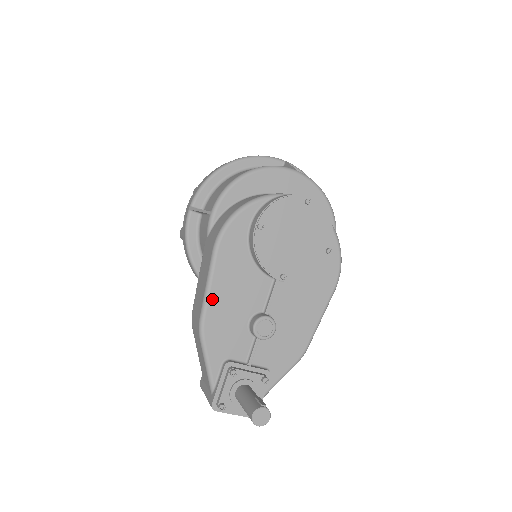
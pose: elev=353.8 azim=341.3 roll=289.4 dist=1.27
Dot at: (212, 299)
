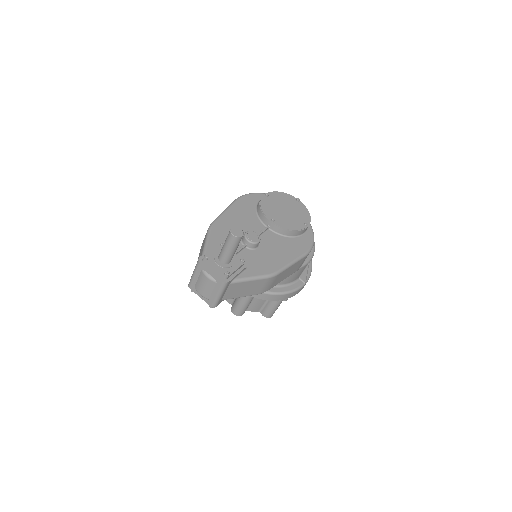
Dot at: (225, 215)
